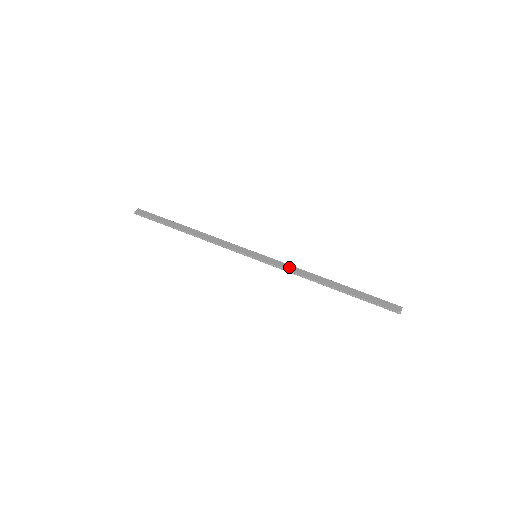
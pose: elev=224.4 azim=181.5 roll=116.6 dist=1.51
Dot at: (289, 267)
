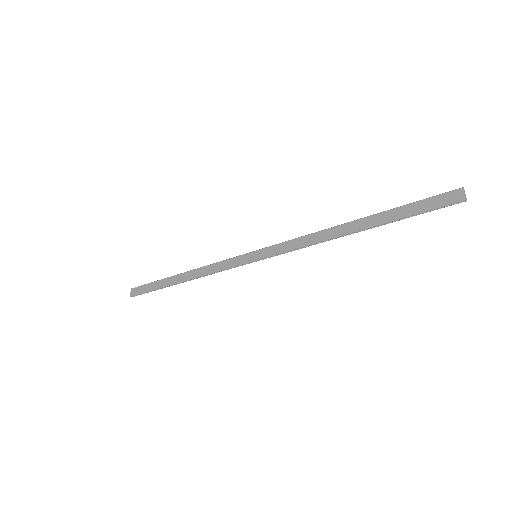
Dot at: (295, 243)
